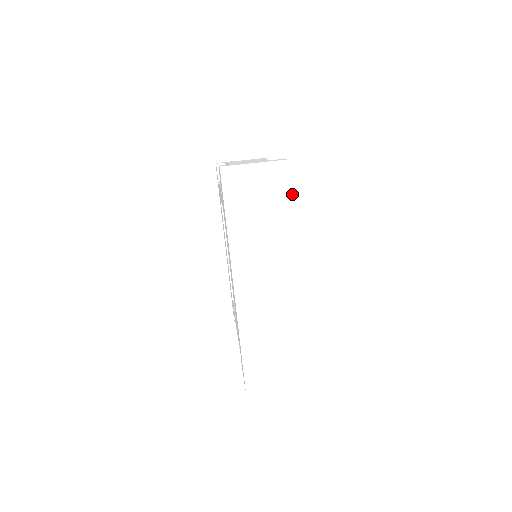
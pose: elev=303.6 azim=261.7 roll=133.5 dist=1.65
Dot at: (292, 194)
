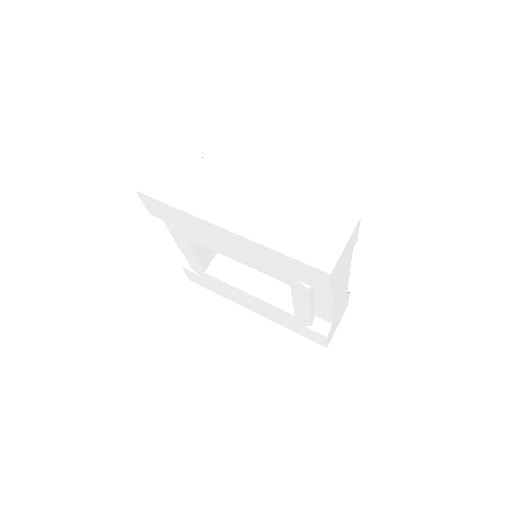
Dot at: (192, 157)
